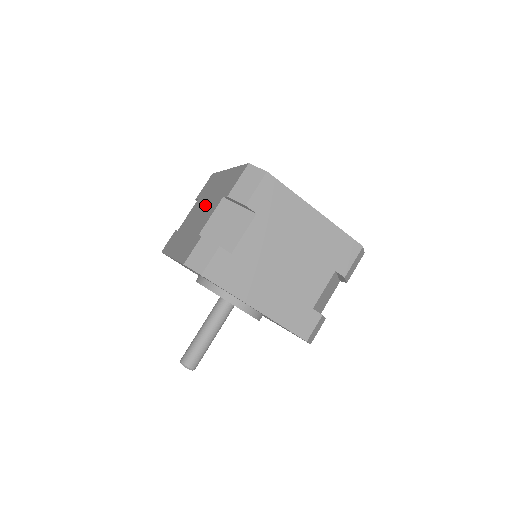
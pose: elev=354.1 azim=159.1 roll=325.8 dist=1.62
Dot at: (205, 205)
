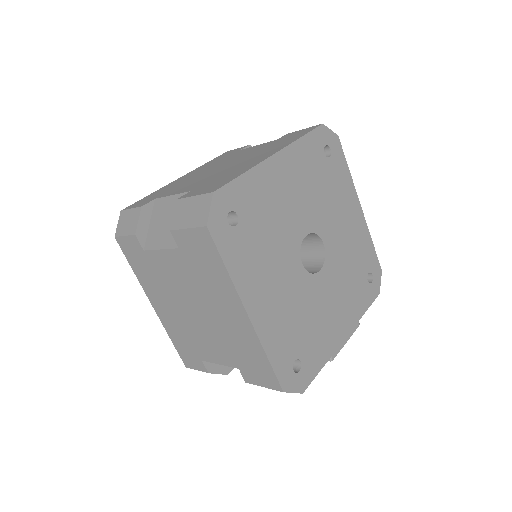
Dot at: (226, 166)
